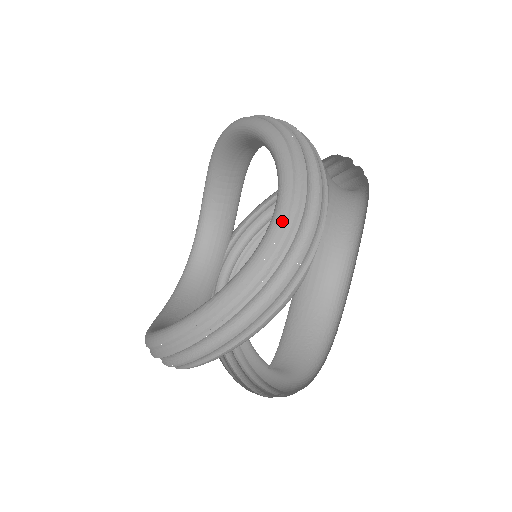
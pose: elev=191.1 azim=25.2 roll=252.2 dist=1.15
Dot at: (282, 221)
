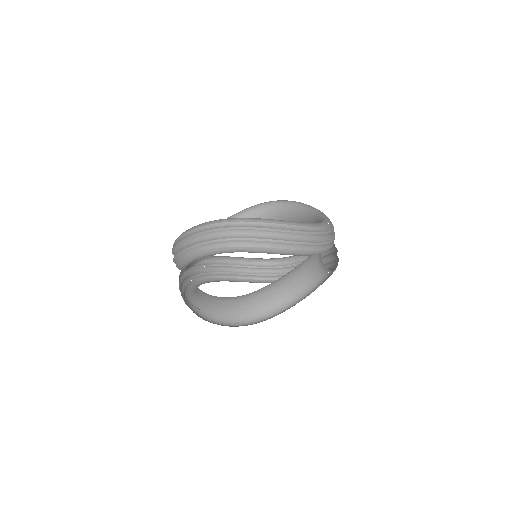
Dot at: (327, 224)
